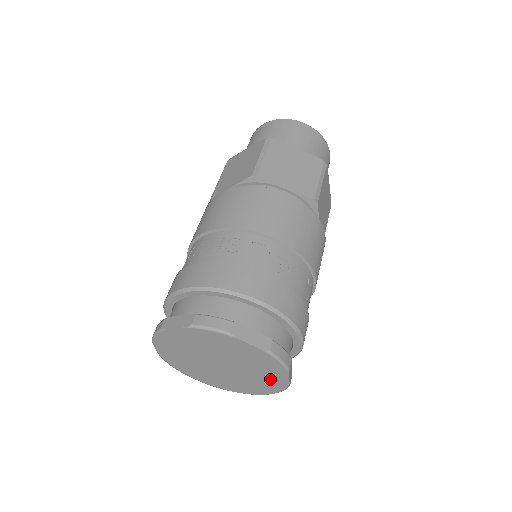
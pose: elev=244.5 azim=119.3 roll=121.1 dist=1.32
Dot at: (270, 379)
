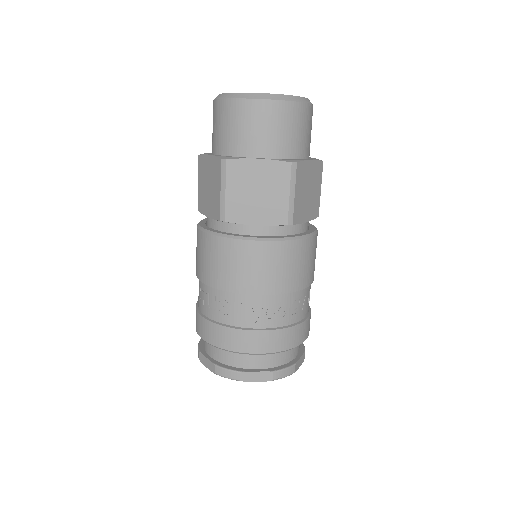
Dot at: occluded
